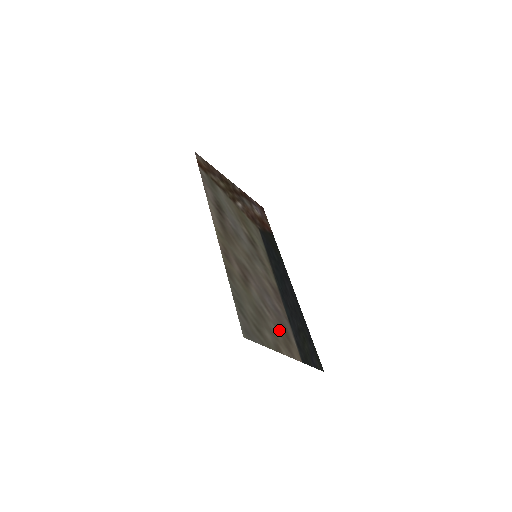
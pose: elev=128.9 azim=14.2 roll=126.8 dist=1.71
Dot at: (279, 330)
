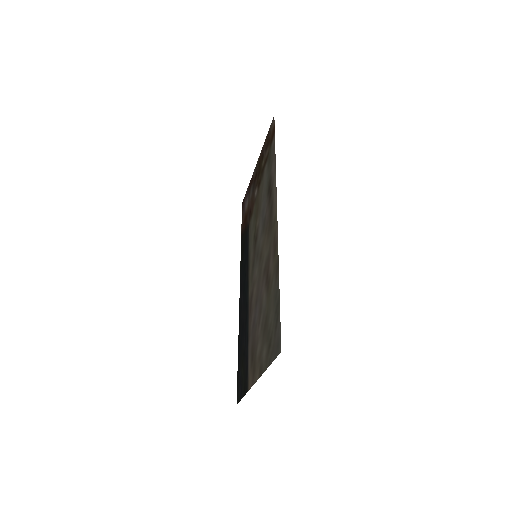
Dot at: (256, 349)
